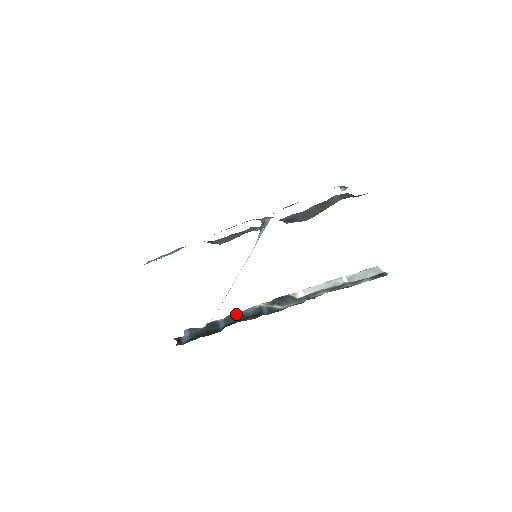
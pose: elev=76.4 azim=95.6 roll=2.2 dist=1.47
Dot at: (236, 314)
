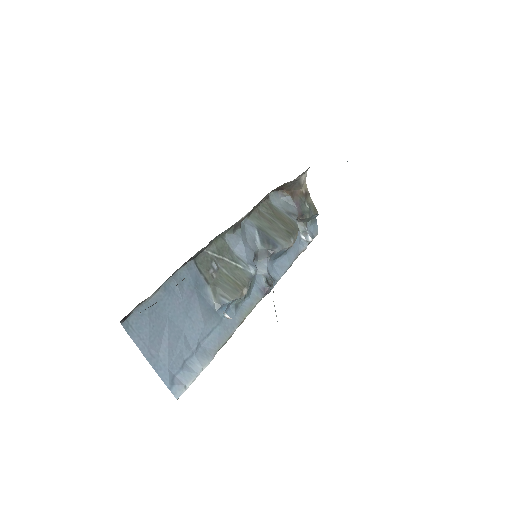
Dot at: occluded
